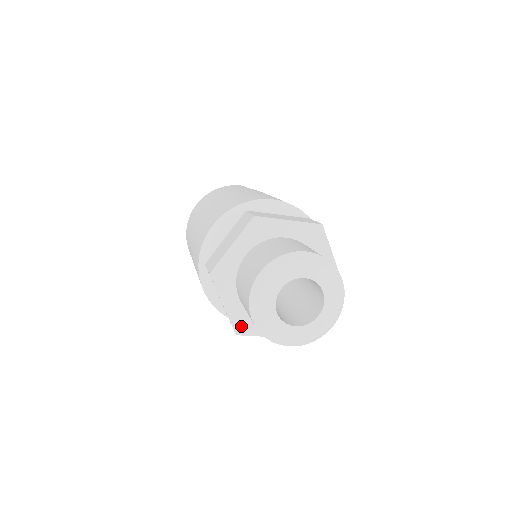
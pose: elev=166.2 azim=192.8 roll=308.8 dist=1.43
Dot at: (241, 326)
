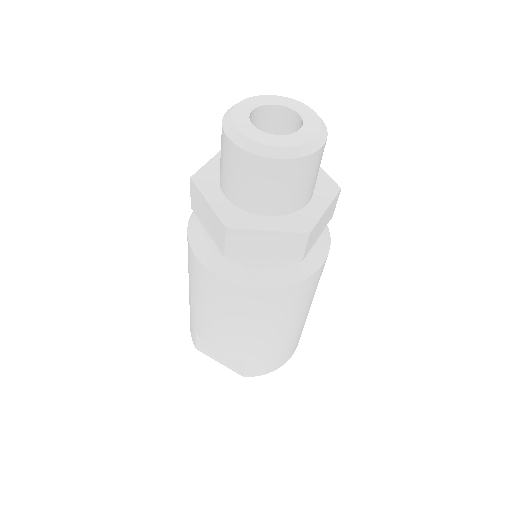
Dot at: (231, 220)
